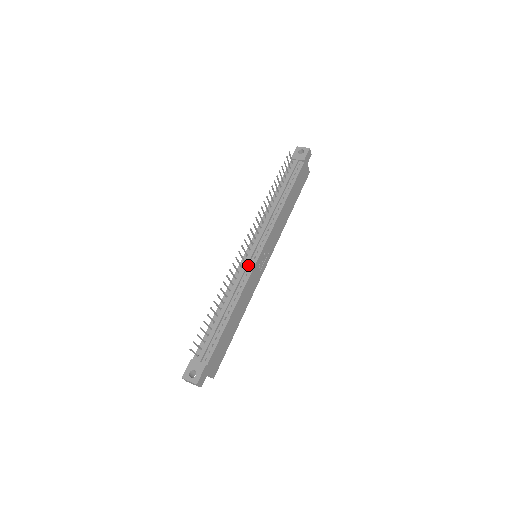
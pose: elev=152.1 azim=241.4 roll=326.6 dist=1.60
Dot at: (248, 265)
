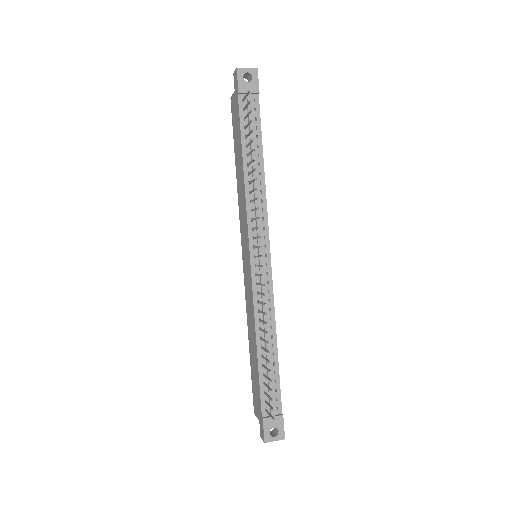
Dot at: (264, 278)
